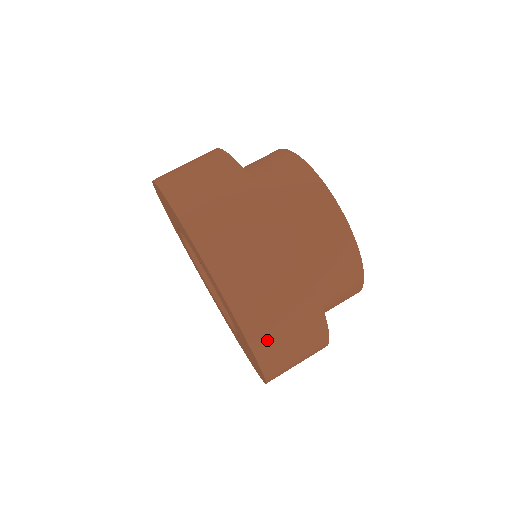
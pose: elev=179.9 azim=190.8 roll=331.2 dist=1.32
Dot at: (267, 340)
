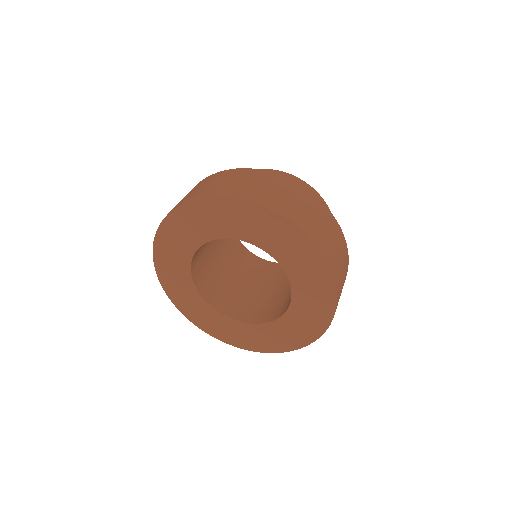
Dot at: (305, 223)
